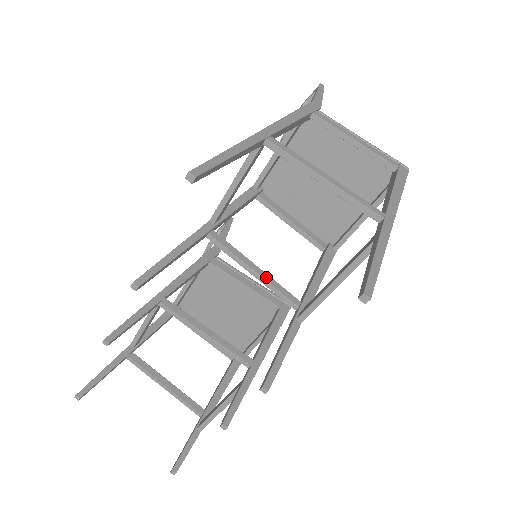
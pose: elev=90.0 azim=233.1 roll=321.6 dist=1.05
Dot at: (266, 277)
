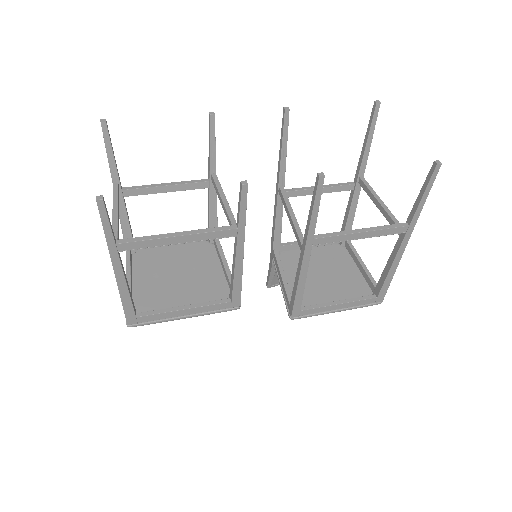
Dot at: (297, 223)
